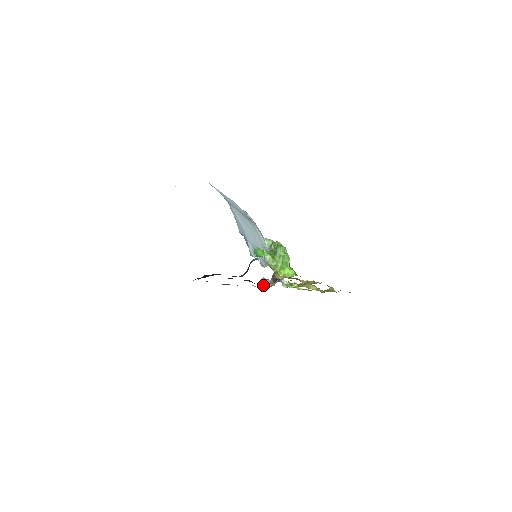
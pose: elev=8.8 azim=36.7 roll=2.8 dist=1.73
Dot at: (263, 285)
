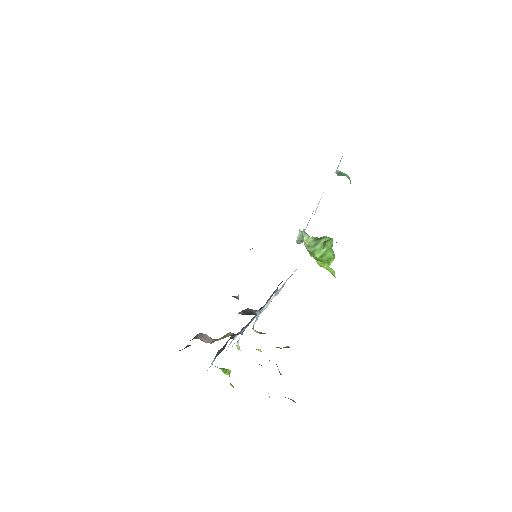
Dot at: (194, 337)
